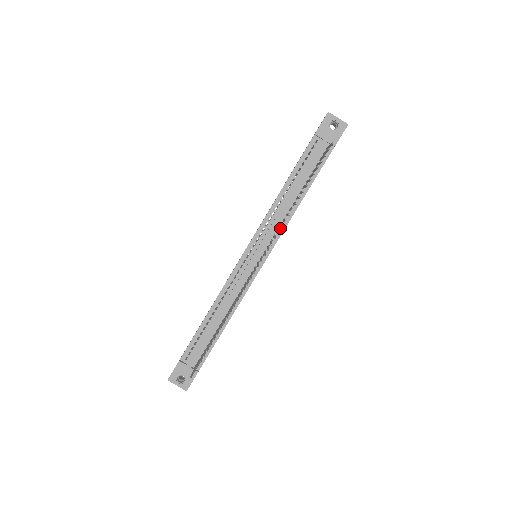
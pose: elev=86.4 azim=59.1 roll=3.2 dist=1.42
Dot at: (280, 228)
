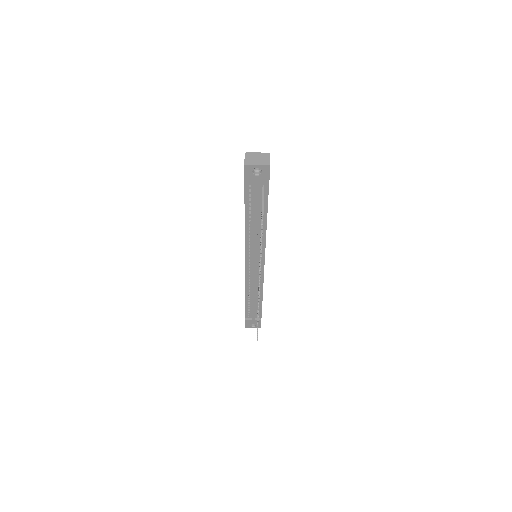
Dot at: occluded
